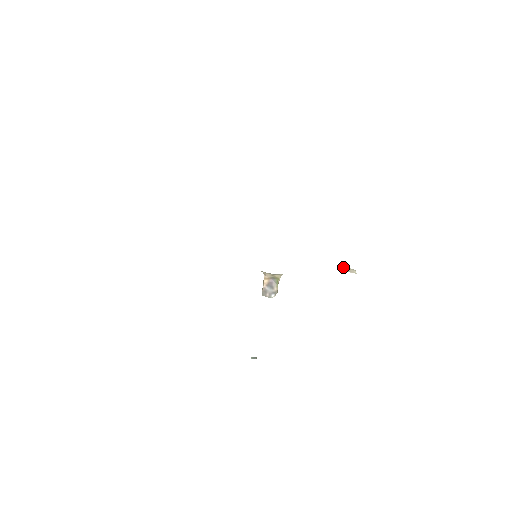
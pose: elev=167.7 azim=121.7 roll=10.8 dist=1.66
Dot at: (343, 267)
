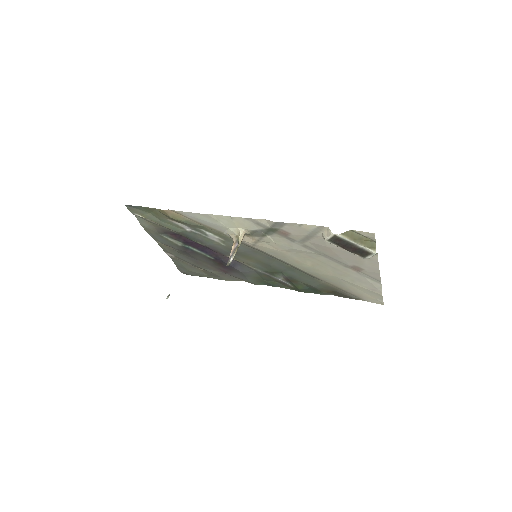
Dot at: (322, 234)
